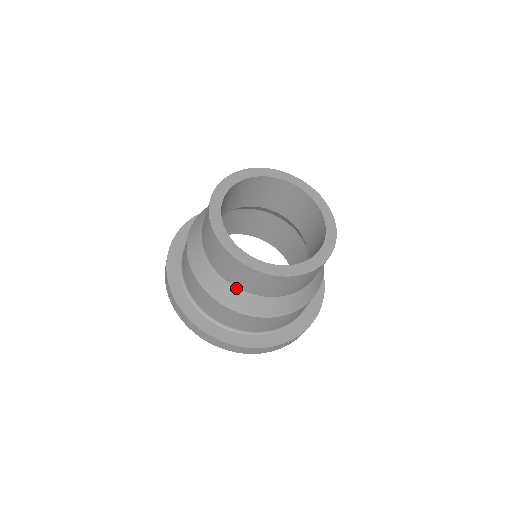
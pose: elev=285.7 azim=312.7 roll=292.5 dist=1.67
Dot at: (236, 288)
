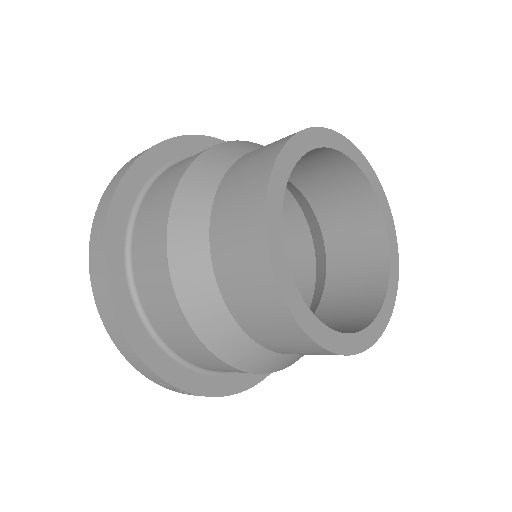
Dot at: (209, 255)
